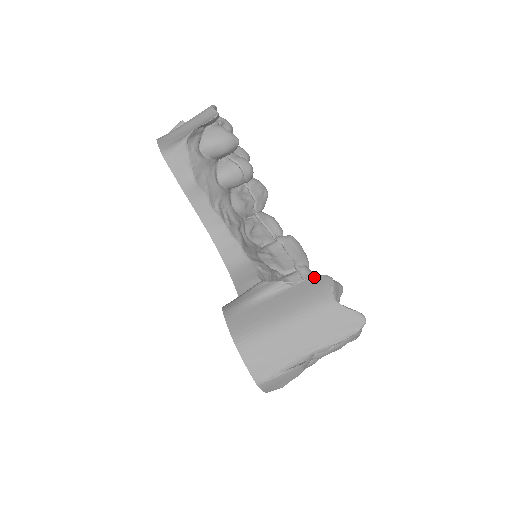
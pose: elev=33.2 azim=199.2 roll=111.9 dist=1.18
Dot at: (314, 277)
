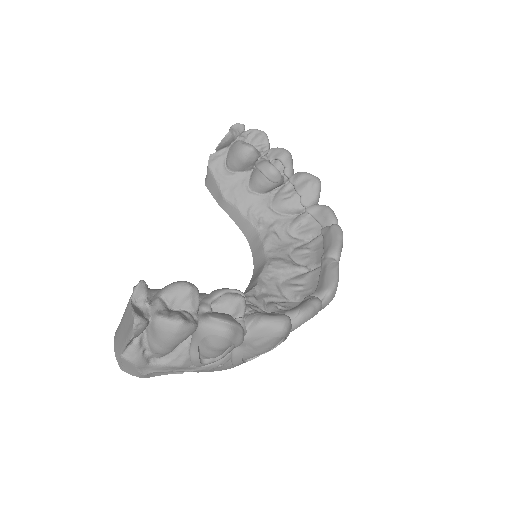
Dot at: occluded
